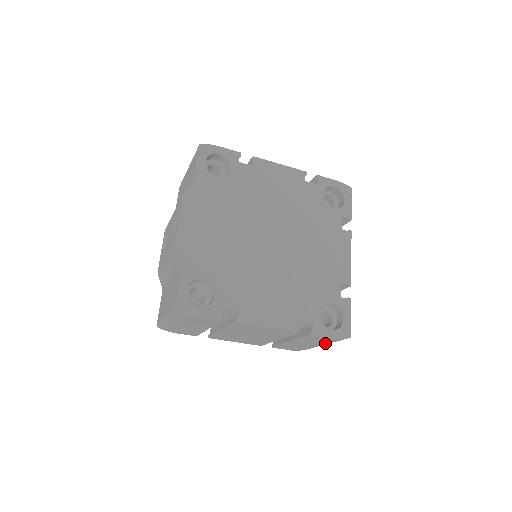
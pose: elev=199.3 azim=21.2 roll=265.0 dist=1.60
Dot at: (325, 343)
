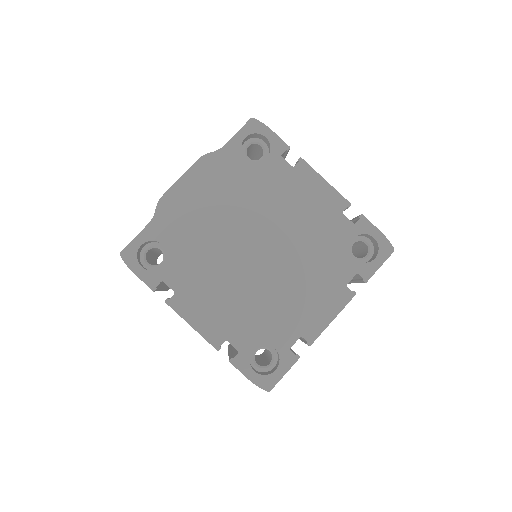
Dot at: occluded
